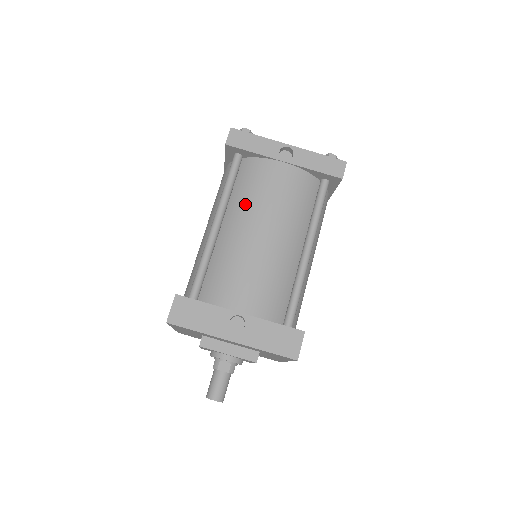
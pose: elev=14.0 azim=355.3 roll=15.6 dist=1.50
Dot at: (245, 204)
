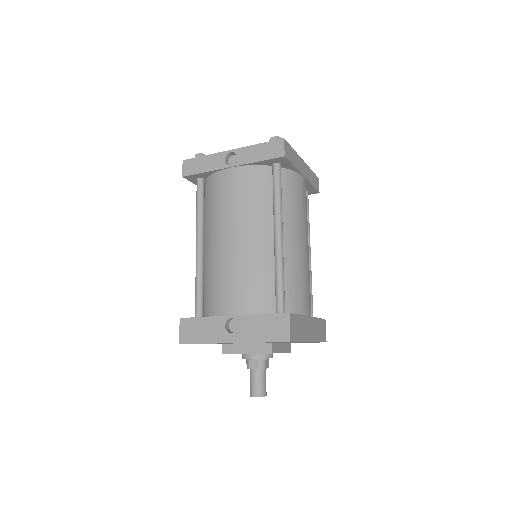
Dot at: (213, 219)
